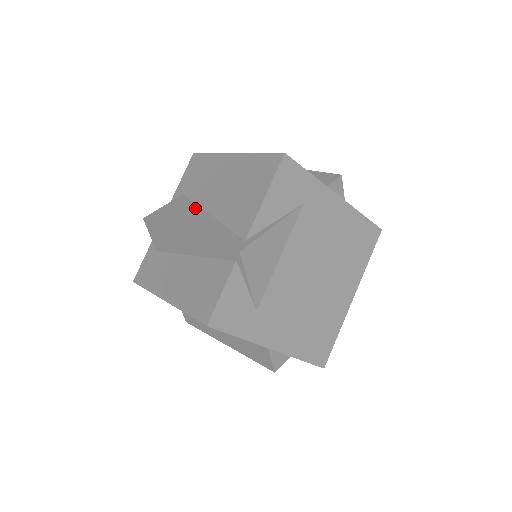
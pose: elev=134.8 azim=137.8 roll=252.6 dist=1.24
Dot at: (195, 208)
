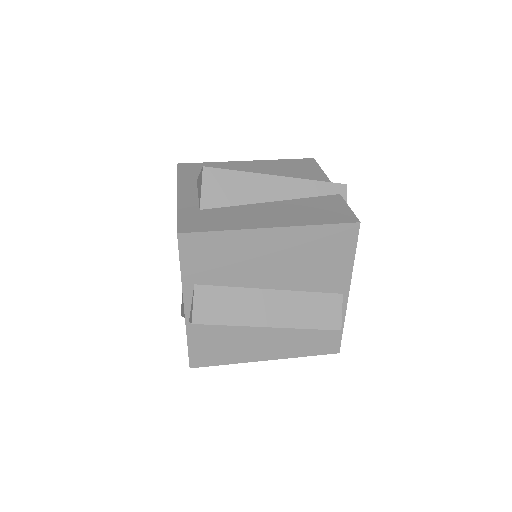
Dot at: occluded
